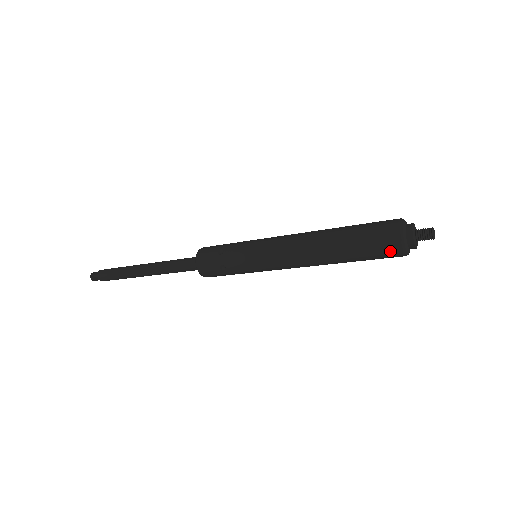
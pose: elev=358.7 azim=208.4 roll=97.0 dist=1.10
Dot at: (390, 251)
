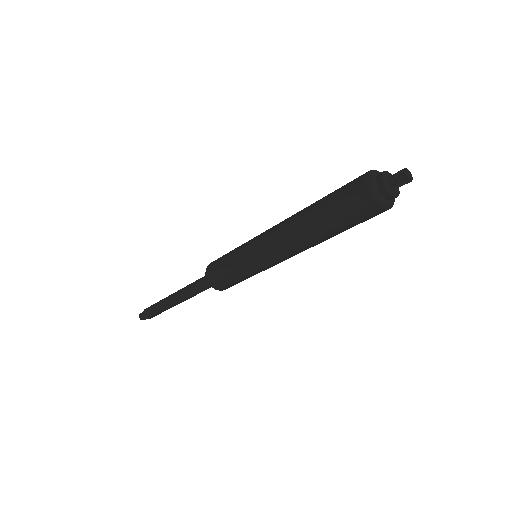
Dot at: (364, 206)
